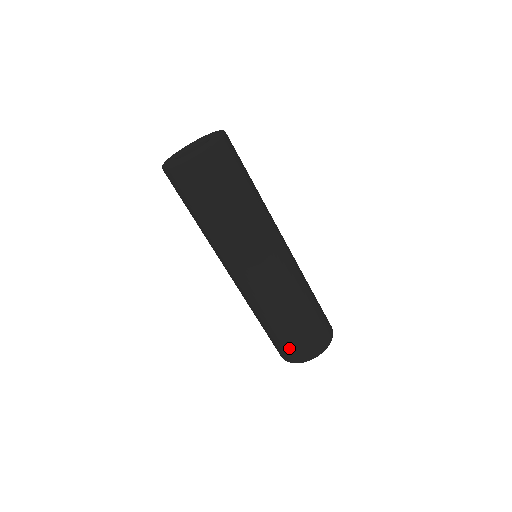
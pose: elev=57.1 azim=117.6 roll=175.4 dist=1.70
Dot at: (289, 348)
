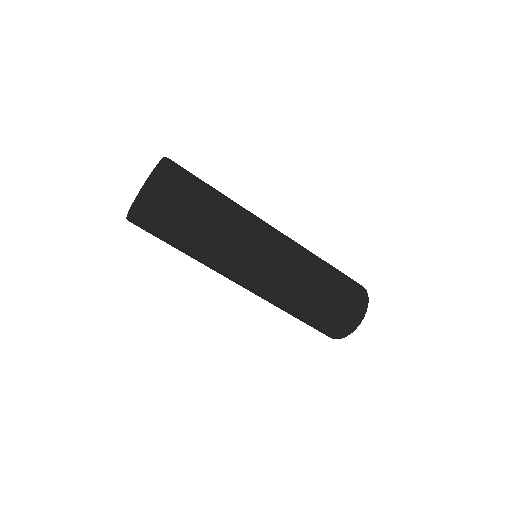
Dot at: (318, 330)
